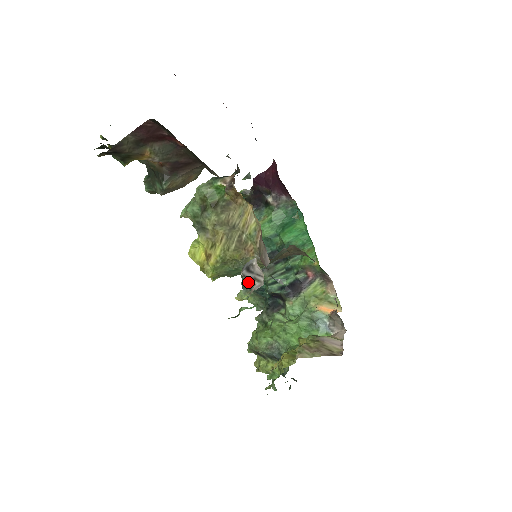
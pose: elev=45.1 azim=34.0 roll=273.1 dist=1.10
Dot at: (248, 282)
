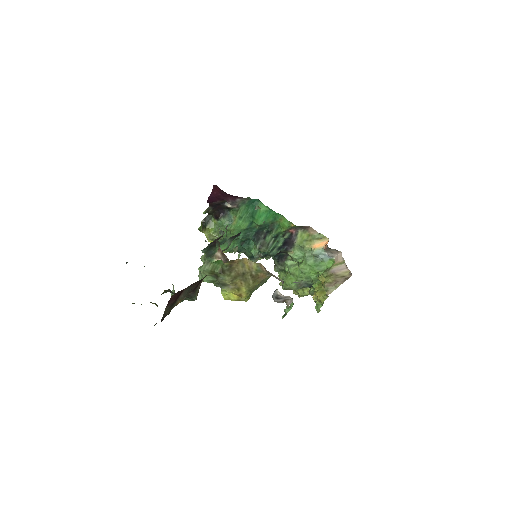
Dot at: occluded
